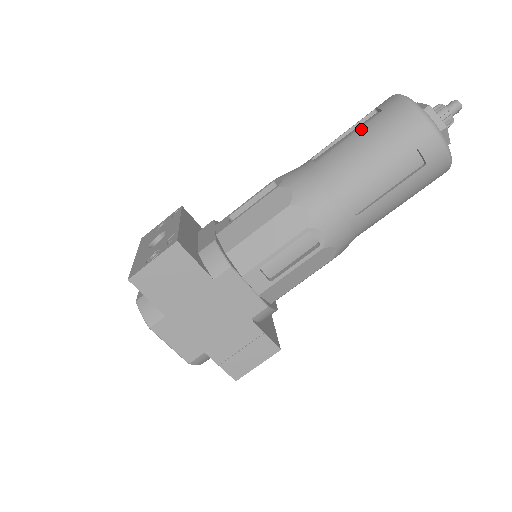
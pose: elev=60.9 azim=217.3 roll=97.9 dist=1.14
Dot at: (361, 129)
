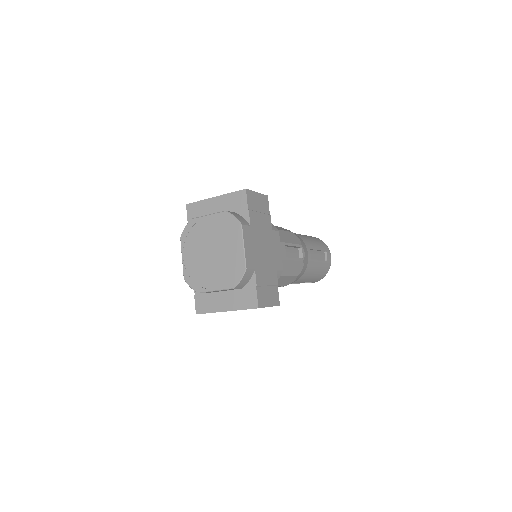
Dot at: occluded
